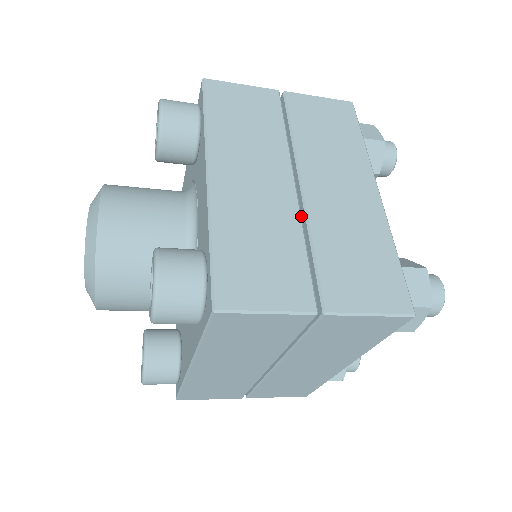
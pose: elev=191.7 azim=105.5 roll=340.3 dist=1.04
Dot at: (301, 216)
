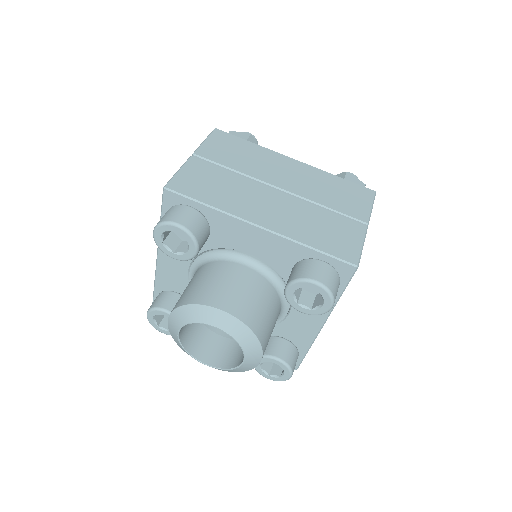
Dot at: occluded
